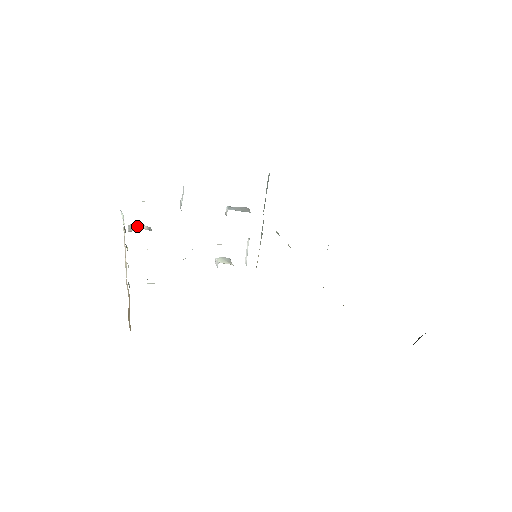
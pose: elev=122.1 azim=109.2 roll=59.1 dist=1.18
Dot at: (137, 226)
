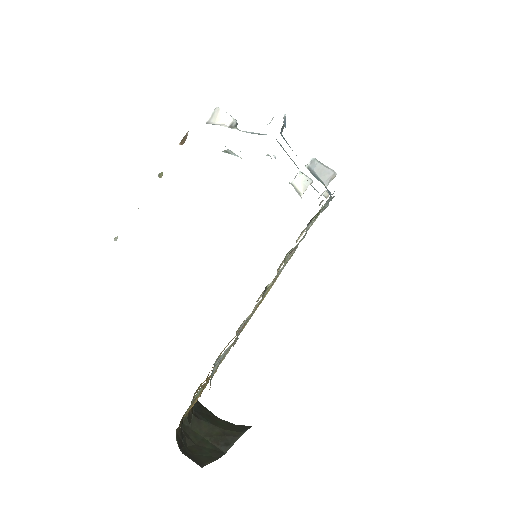
Dot at: (222, 115)
